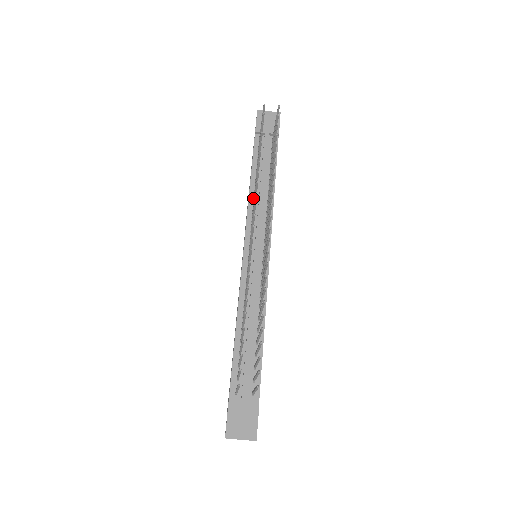
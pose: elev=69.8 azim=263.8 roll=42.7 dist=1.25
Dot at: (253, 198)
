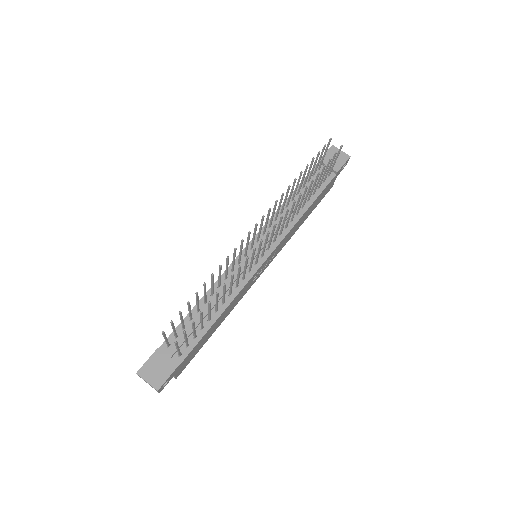
Dot at: occluded
